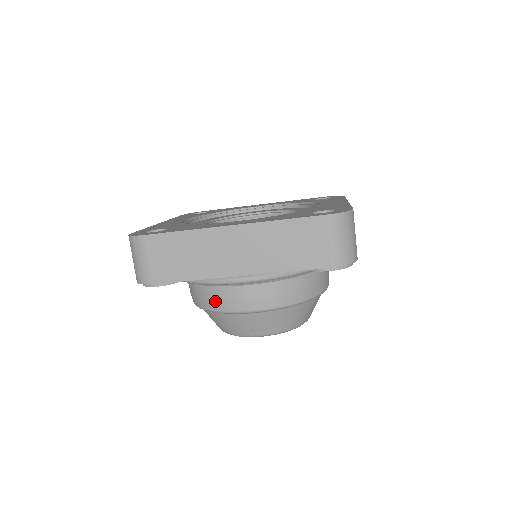
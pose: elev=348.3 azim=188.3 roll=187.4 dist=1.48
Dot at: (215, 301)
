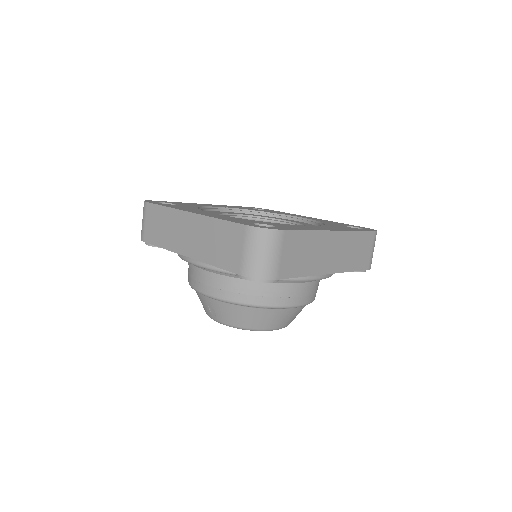
Dot at: (189, 275)
